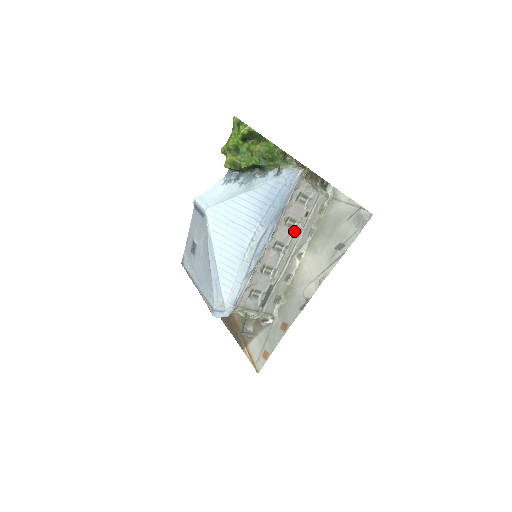
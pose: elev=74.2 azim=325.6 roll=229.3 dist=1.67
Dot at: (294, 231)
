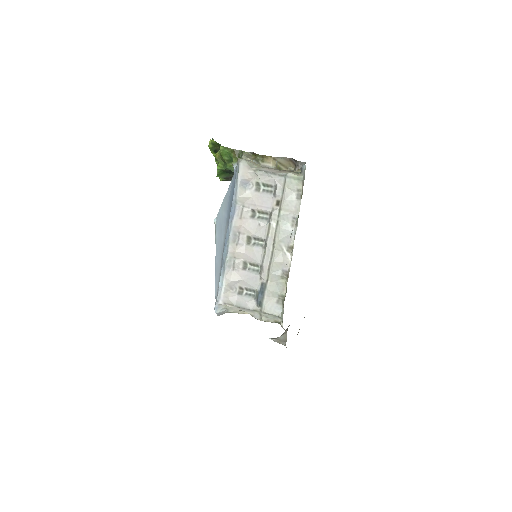
Dot at: (268, 223)
